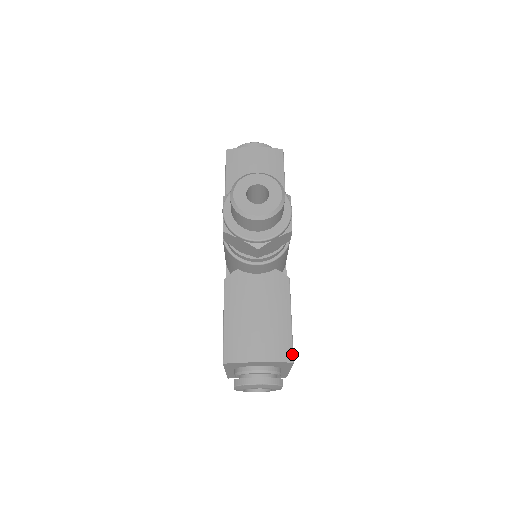
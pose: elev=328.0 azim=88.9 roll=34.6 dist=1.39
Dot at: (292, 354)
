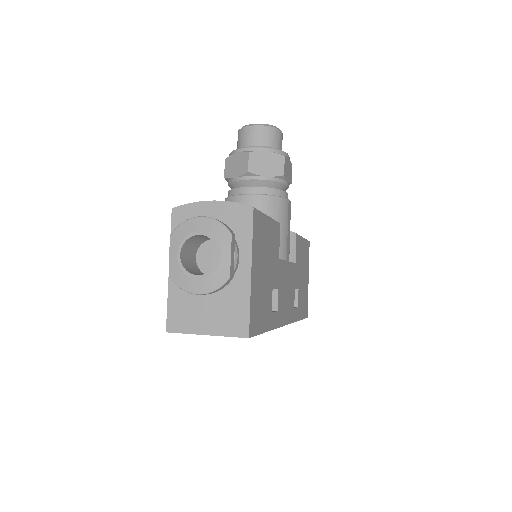
Dot at: (255, 208)
